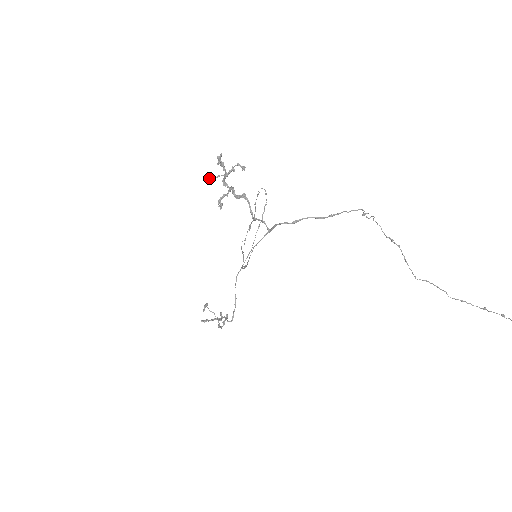
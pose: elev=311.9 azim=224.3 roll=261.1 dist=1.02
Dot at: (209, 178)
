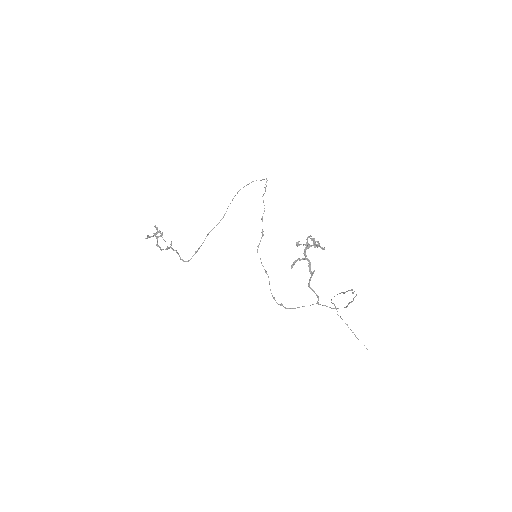
Dot at: (297, 244)
